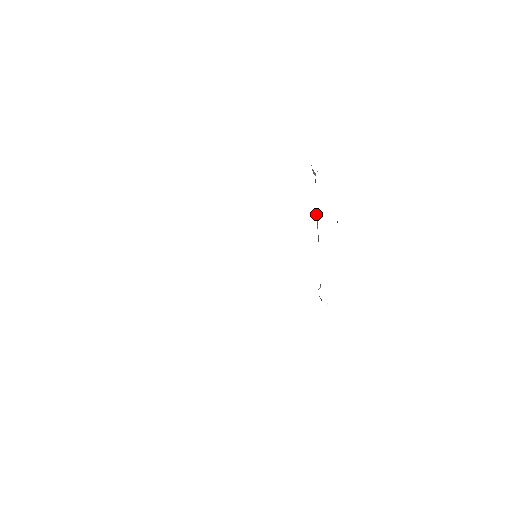
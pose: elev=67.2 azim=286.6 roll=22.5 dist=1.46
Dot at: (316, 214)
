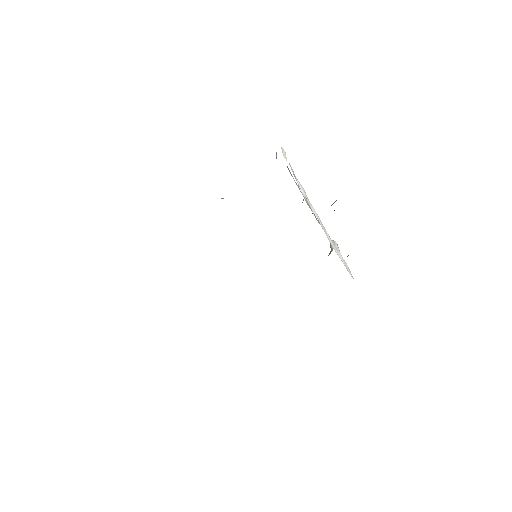
Dot at: occluded
